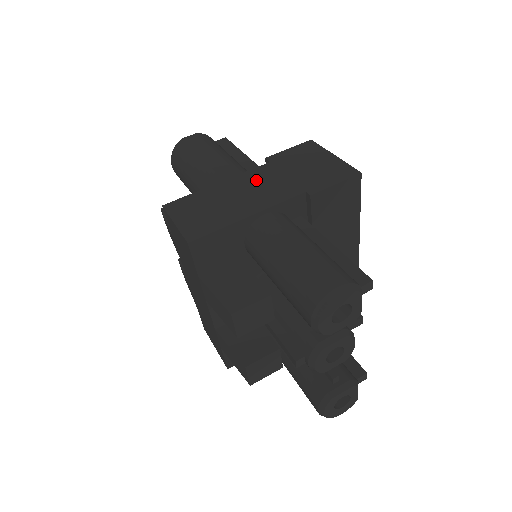
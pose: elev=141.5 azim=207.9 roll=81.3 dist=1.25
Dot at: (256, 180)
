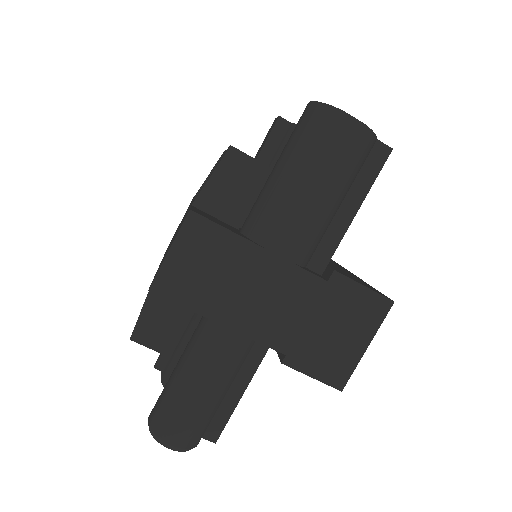
Dot at: (285, 289)
